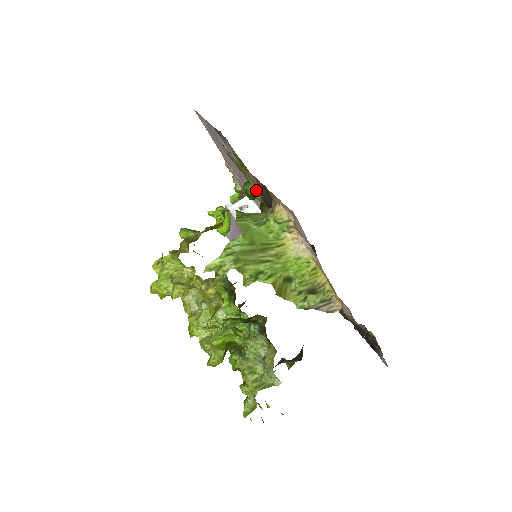
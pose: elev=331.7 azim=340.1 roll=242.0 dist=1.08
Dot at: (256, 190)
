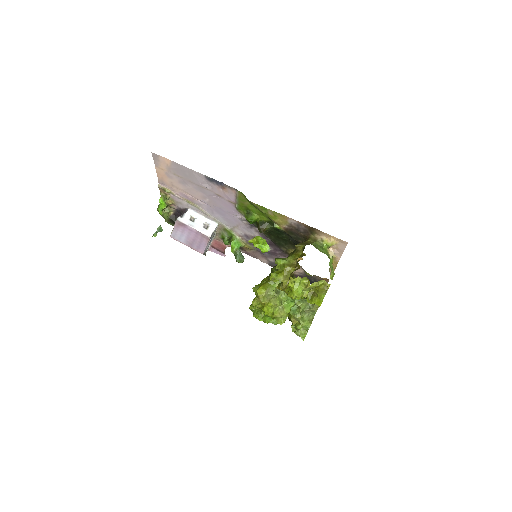
Dot at: (282, 224)
